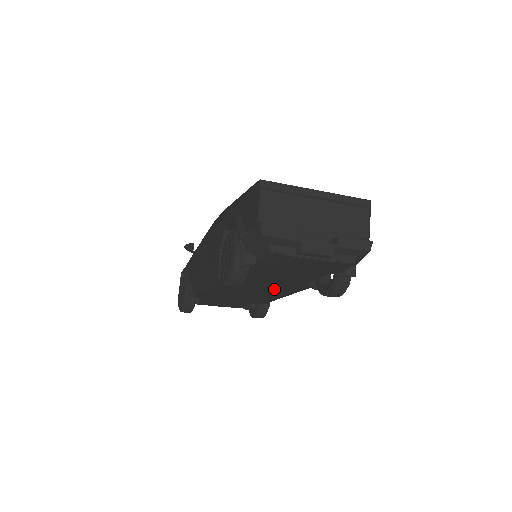
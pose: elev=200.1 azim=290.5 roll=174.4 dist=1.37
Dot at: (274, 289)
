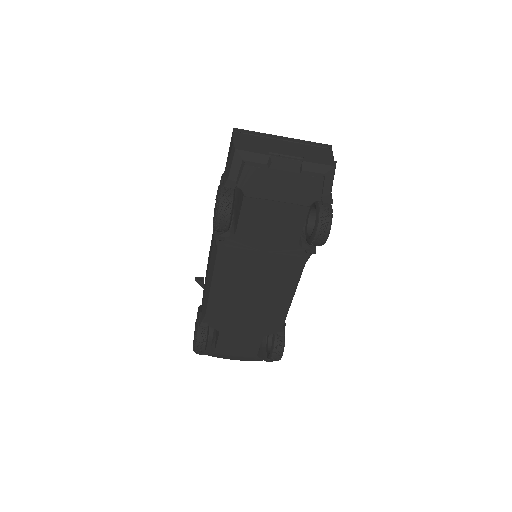
Dot at: (274, 272)
